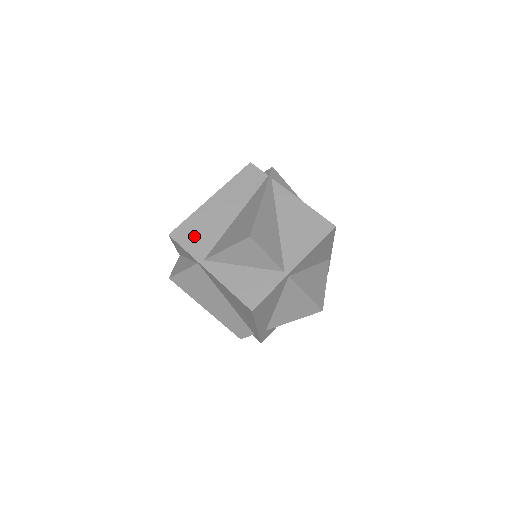
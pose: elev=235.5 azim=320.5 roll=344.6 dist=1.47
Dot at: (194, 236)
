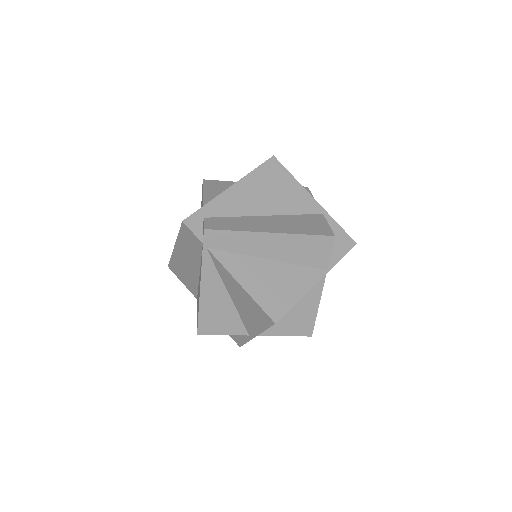
Dot at: (182, 276)
